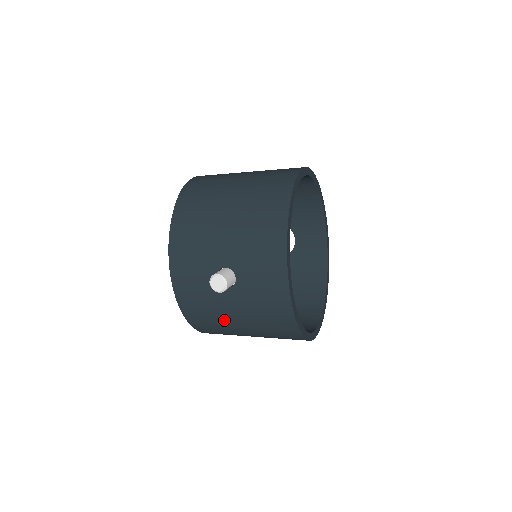
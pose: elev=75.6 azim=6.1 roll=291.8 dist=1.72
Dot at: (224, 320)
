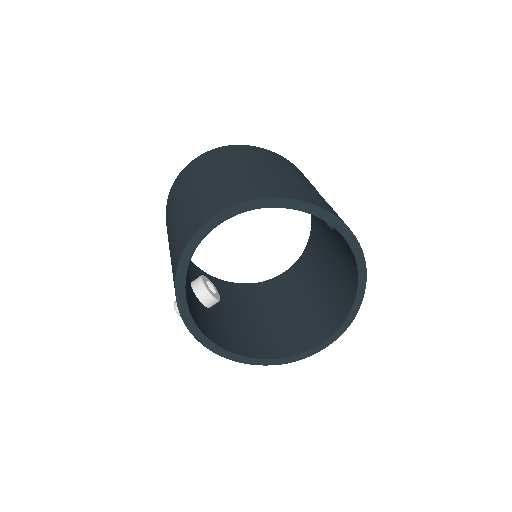
Dot at: occluded
